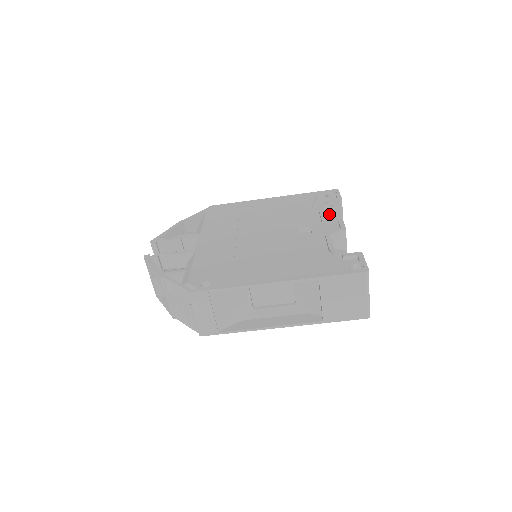
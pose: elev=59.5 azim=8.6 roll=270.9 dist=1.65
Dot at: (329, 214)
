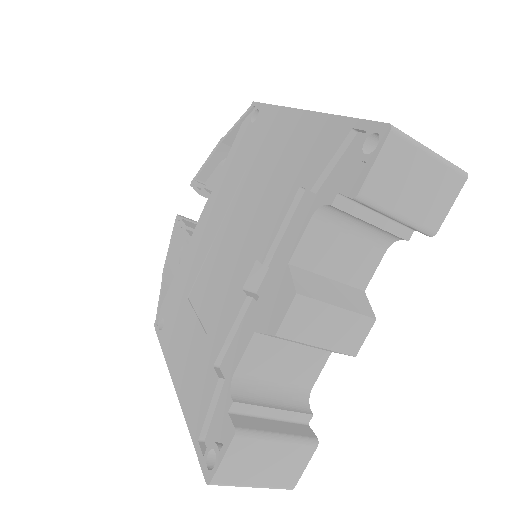
Dot at: (348, 213)
